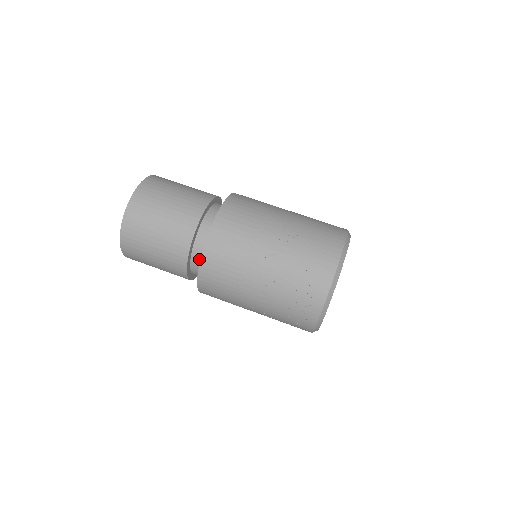
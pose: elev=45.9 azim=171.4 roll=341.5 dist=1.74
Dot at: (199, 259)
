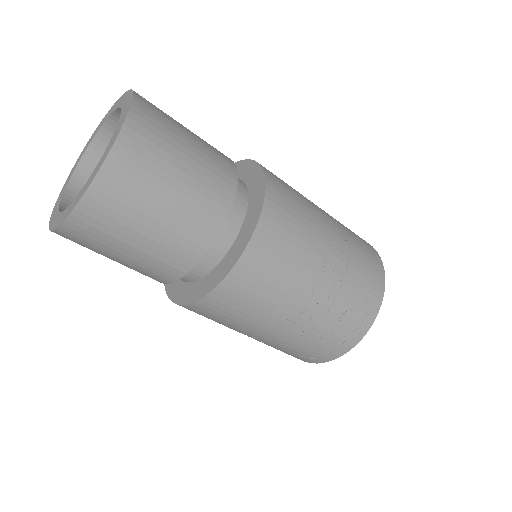
Dot at: (216, 253)
